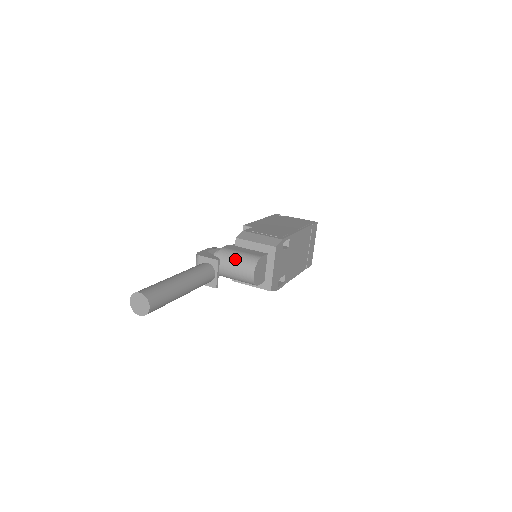
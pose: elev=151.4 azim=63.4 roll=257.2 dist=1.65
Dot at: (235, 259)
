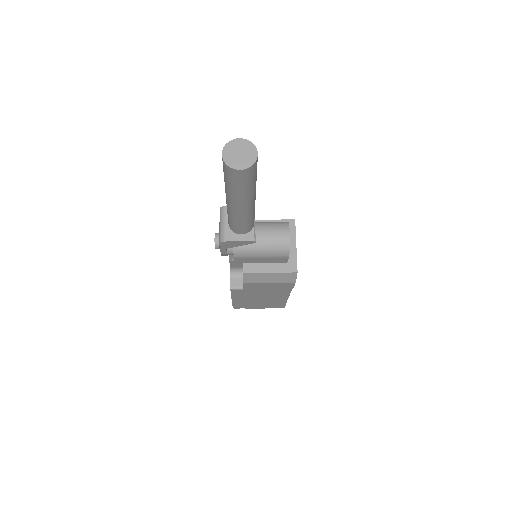
Dot at: (260, 224)
